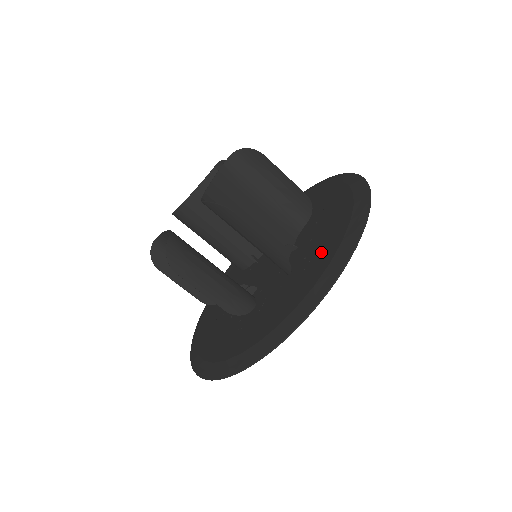
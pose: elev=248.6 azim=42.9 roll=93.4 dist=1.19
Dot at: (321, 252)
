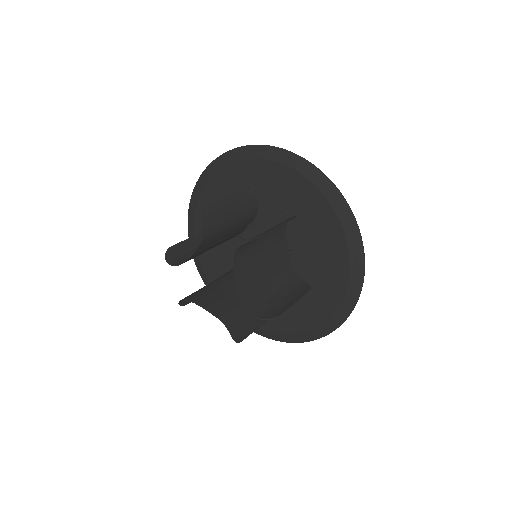
Dot at: (330, 274)
